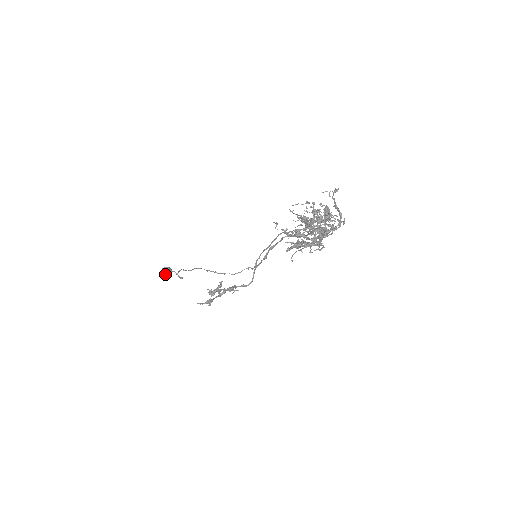
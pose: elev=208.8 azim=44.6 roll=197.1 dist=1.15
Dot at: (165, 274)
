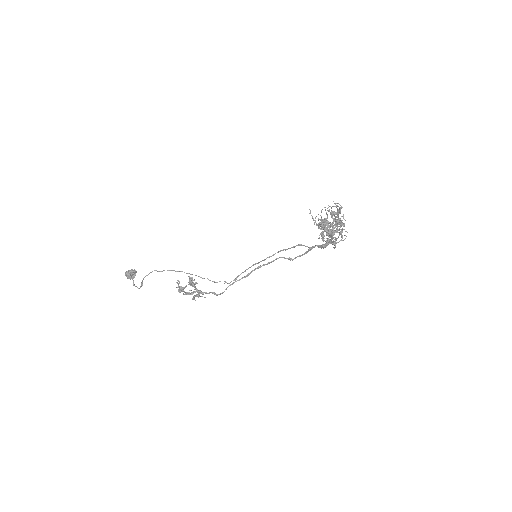
Dot at: (130, 274)
